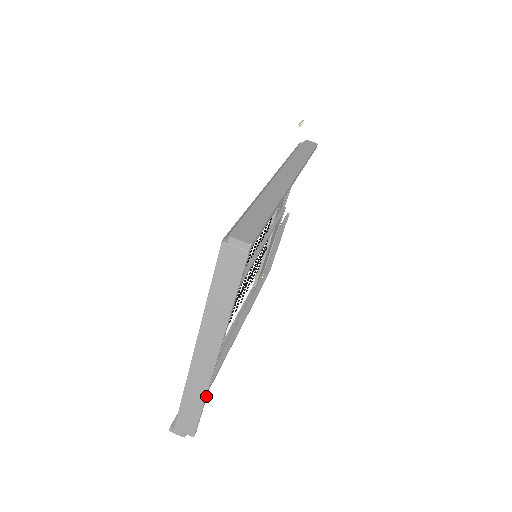
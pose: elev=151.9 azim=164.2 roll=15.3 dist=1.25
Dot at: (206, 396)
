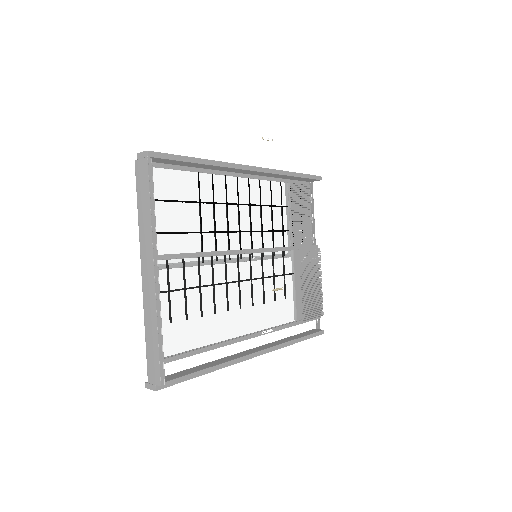
Dot at: (161, 327)
